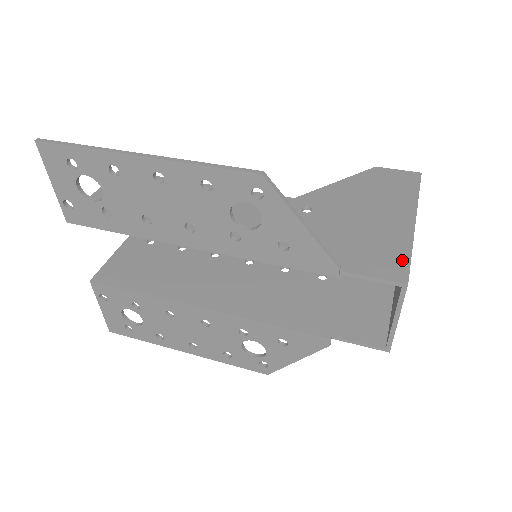
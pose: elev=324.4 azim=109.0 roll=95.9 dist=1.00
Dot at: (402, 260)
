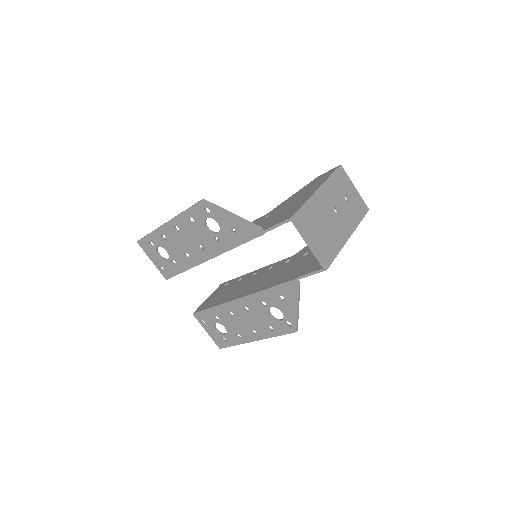
Dot at: (296, 209)
